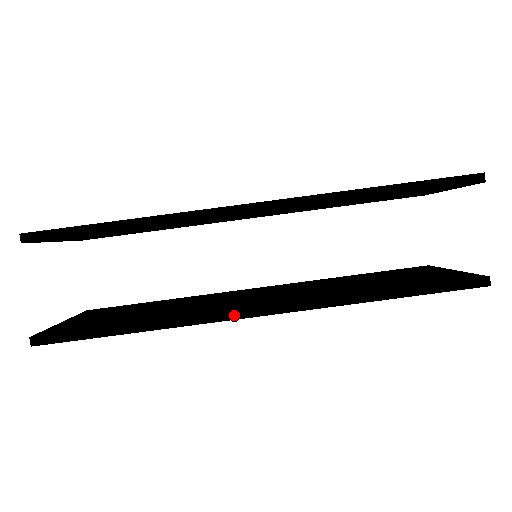
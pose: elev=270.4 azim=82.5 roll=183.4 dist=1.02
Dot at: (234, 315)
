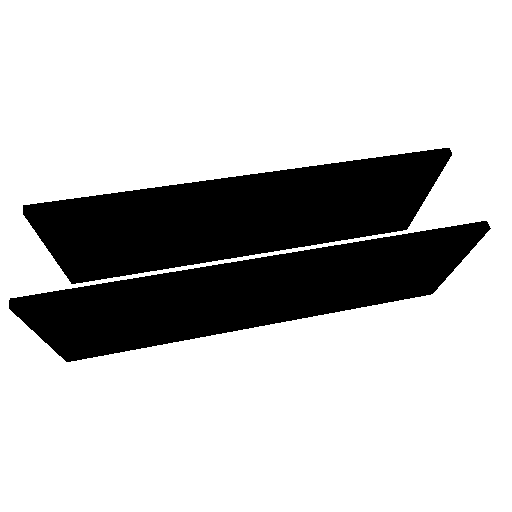
Dot at: (240, 265)
